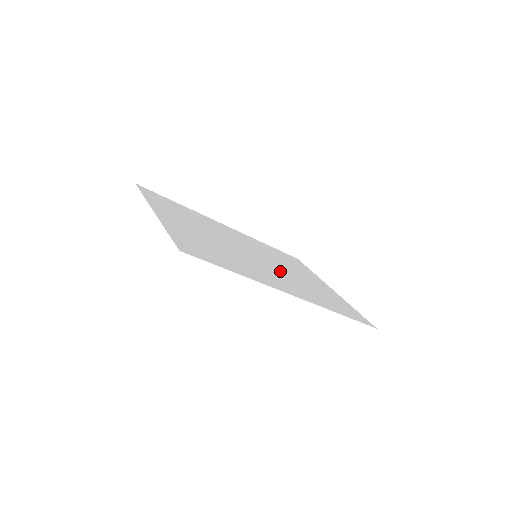
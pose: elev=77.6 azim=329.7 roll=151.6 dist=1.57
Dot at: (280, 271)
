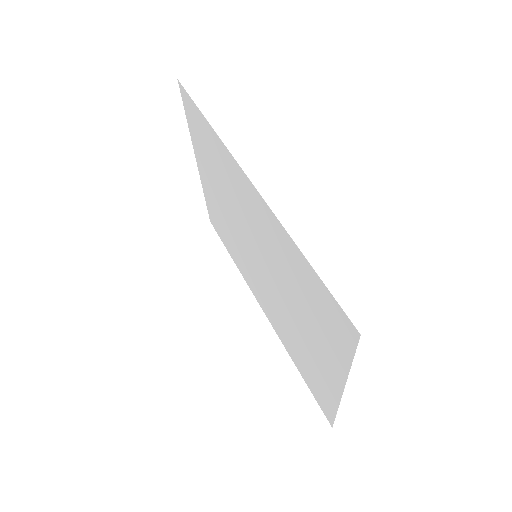
Dot at: (268, 262)
